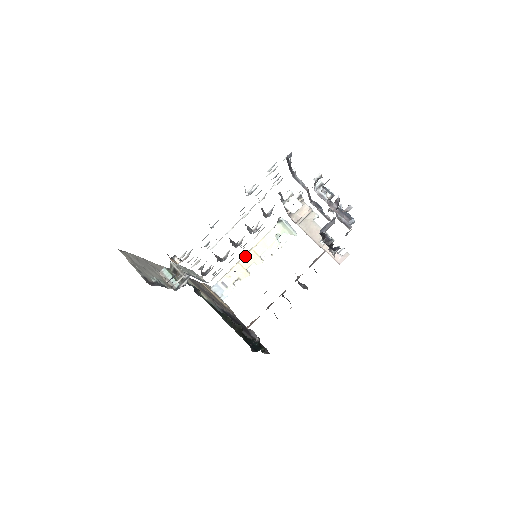
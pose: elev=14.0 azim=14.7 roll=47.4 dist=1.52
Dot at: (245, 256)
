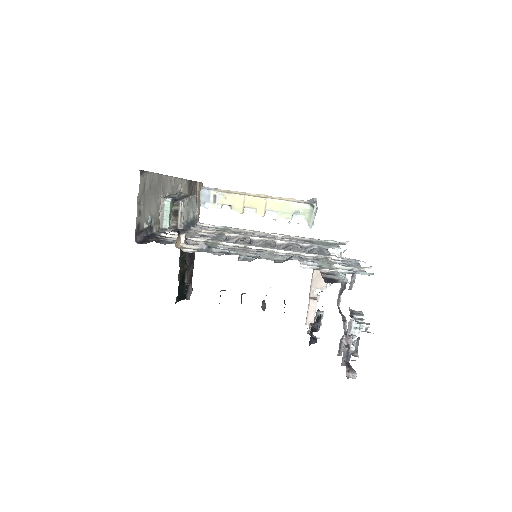
Dot at: (255, 198)
